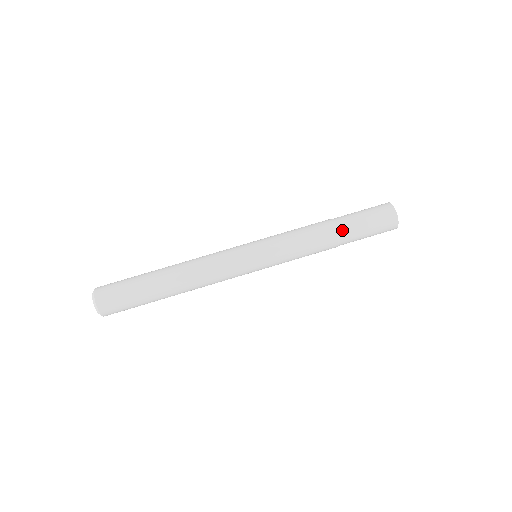
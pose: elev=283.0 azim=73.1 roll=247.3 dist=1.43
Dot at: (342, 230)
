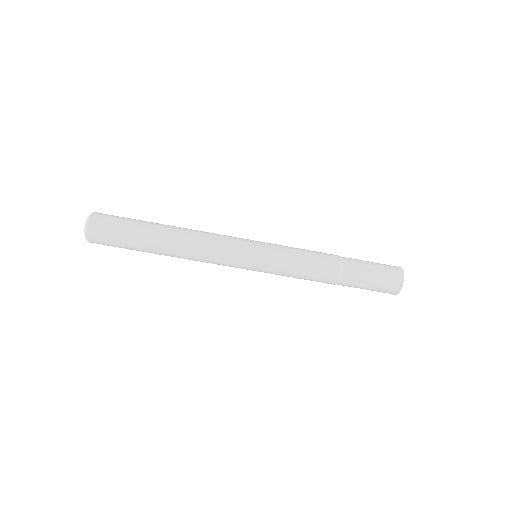
Dot at: occluded
